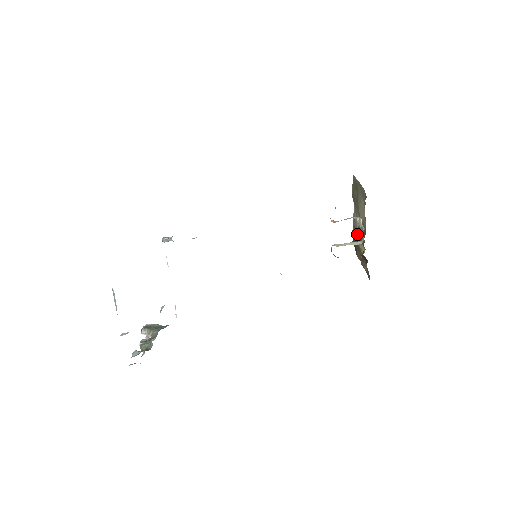
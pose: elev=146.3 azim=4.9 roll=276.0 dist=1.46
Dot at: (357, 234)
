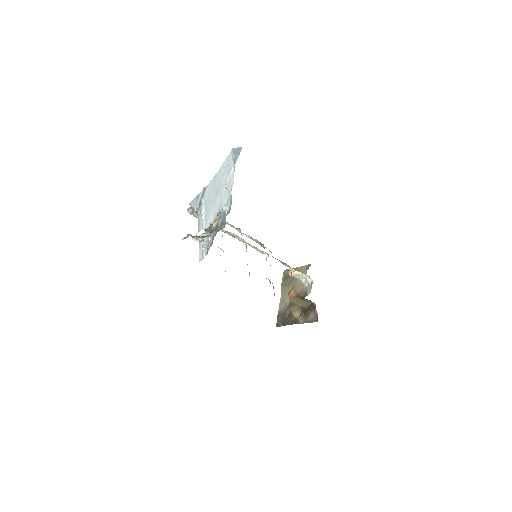
Dot at: (289, 308)
